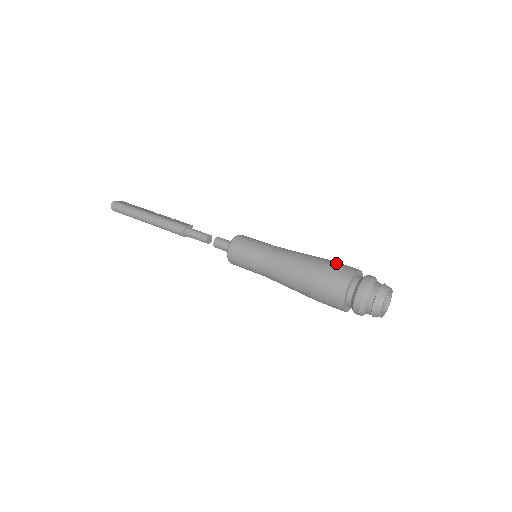
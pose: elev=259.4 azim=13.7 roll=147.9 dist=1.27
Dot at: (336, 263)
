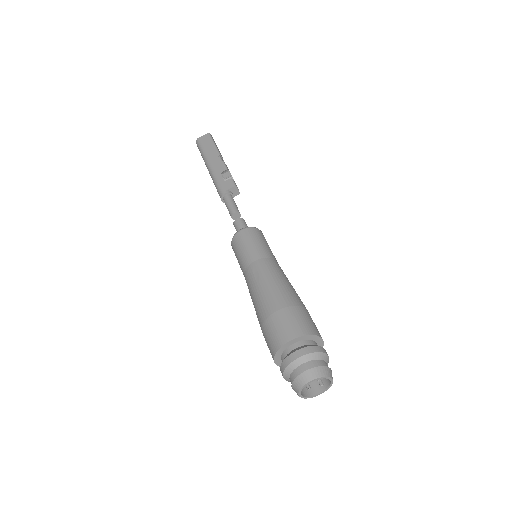
Dot at: (276, 320)
